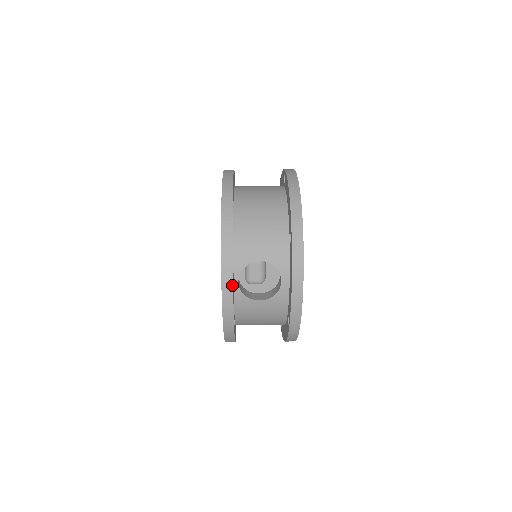
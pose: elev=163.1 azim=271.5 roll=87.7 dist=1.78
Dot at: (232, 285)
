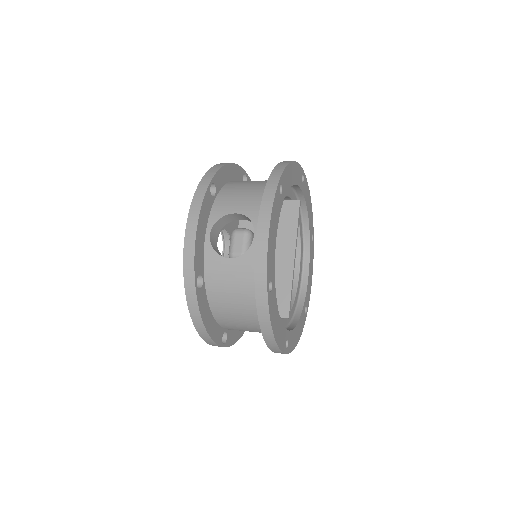
Dot at: (197, 223)
